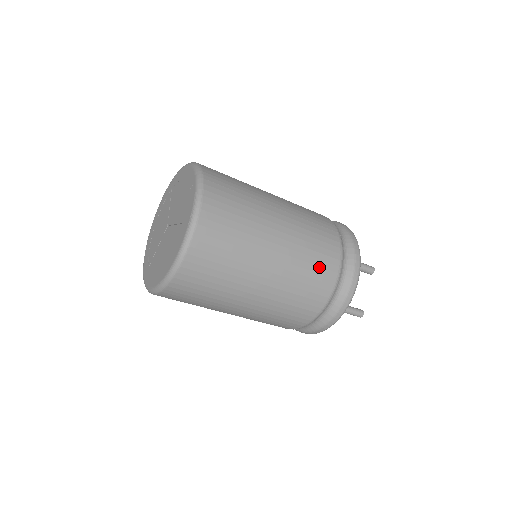
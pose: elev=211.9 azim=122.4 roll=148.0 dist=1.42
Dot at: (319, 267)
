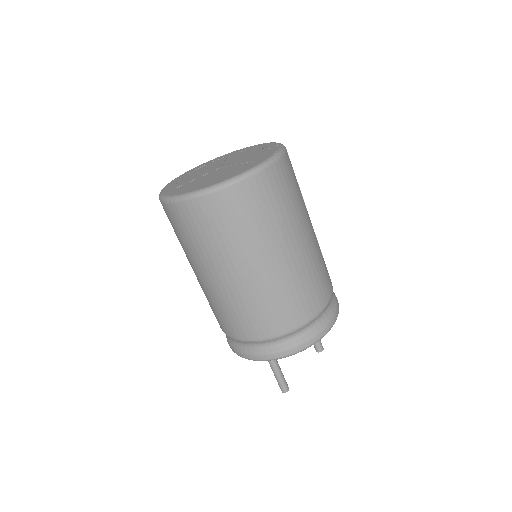
Dot at: (318, 286)
